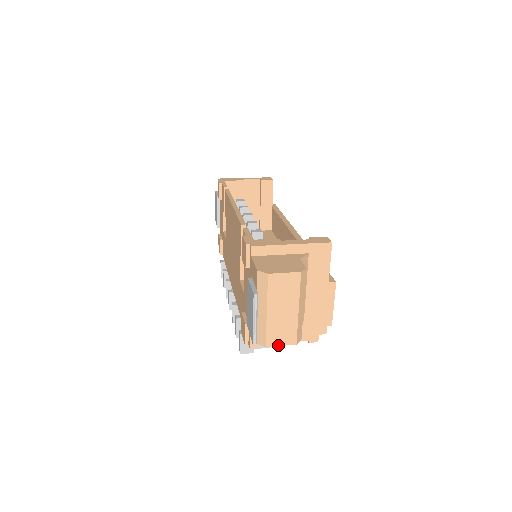
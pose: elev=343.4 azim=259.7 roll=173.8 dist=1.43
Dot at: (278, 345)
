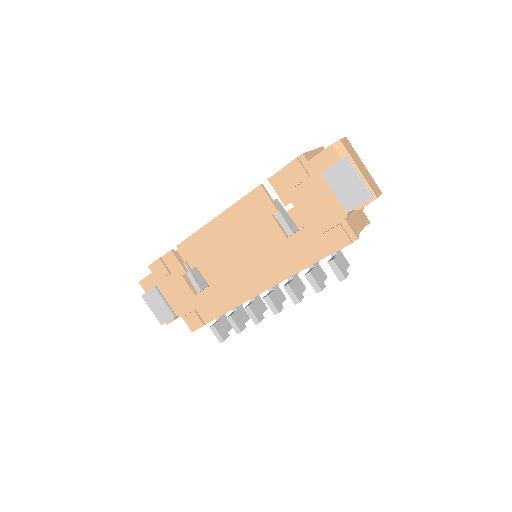
Dot at: (379, 195)
